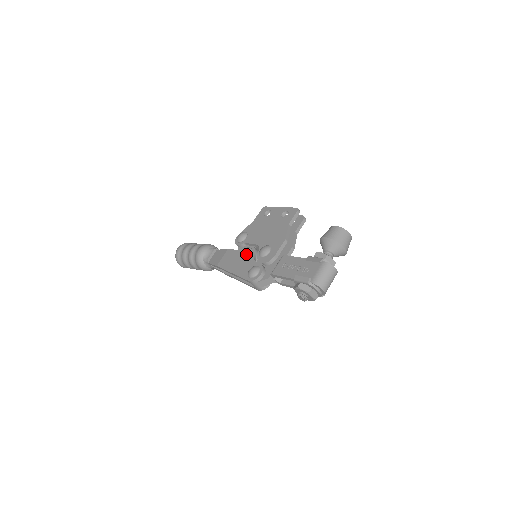
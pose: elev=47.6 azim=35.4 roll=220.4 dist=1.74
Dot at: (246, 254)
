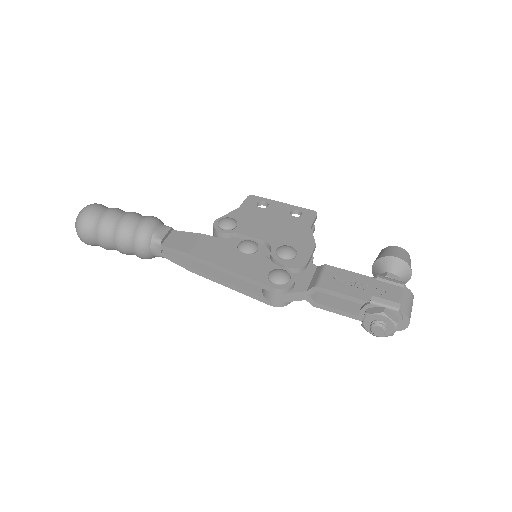
Dot at: (253, 248)
